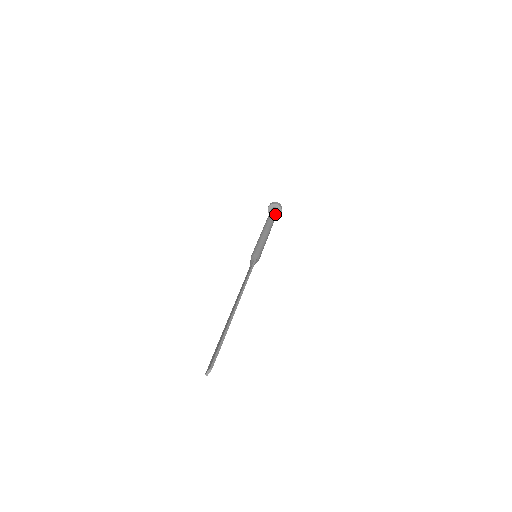
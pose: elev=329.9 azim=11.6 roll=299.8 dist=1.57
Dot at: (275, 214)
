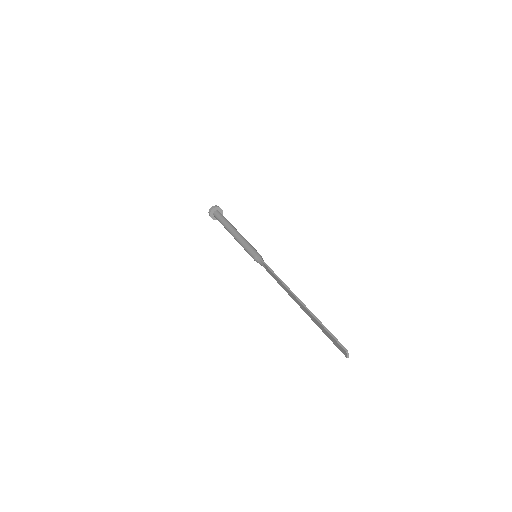
Dot at: (222, 216)
